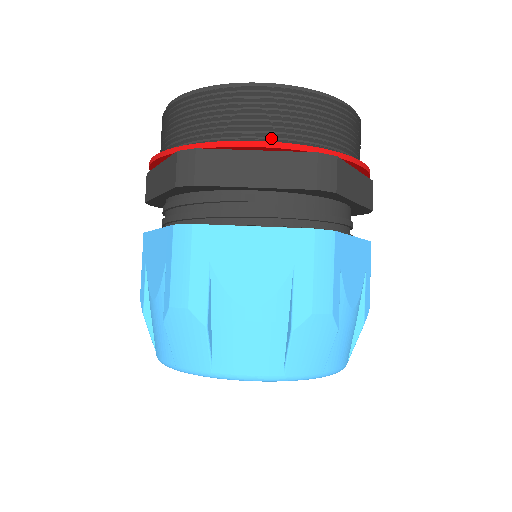
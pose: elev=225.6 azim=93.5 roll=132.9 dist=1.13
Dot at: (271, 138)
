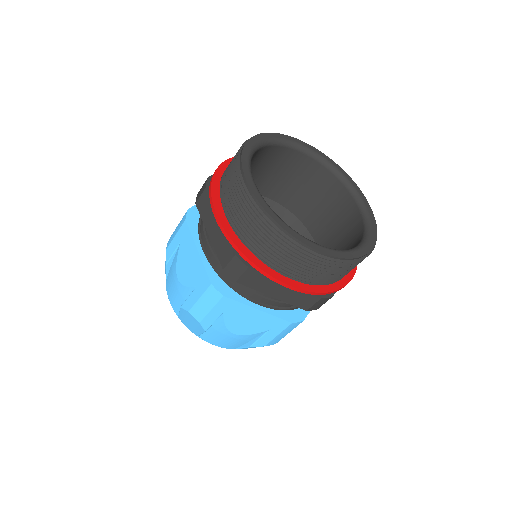
Dot at: (300, 277)
